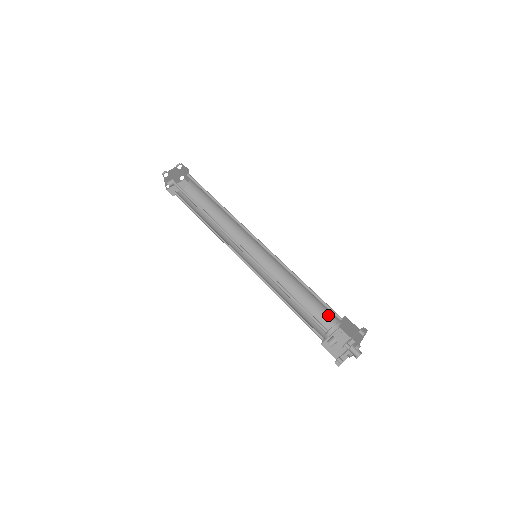
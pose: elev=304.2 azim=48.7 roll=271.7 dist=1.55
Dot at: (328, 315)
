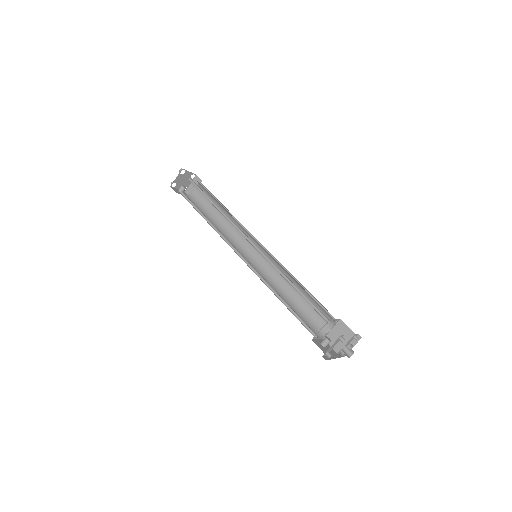
Dot at: (325, 310)
